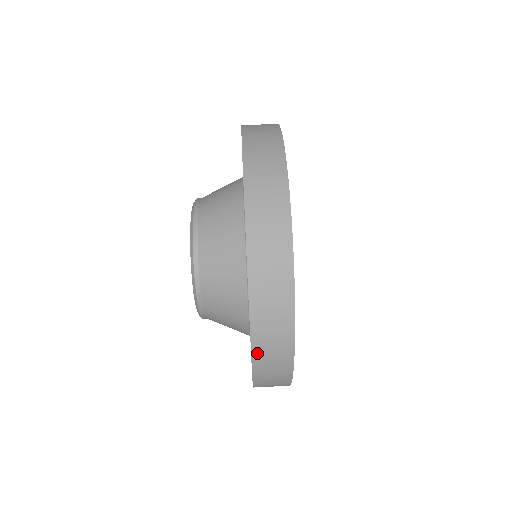
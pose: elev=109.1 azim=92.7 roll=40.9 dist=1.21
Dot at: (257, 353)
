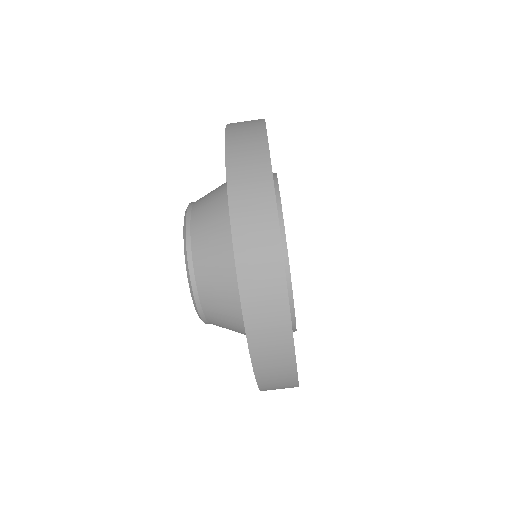
Dot at: (264, 386)
